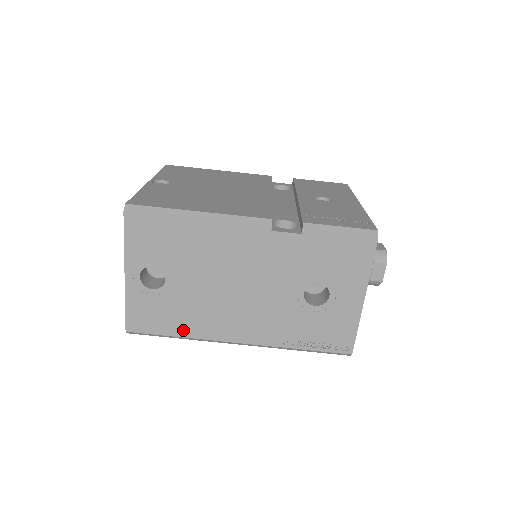
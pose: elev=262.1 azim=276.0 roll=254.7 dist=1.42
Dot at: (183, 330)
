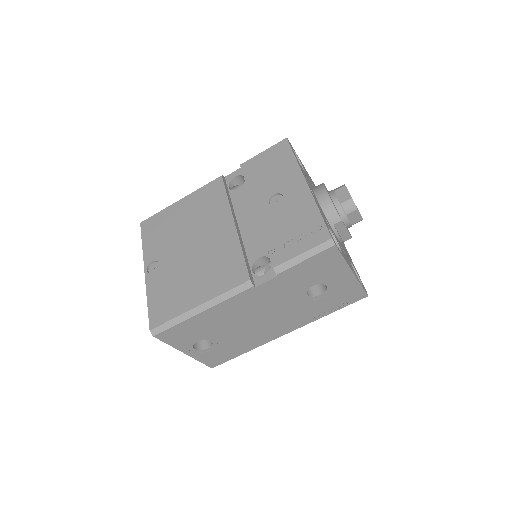
Dot at: (245, 349)
